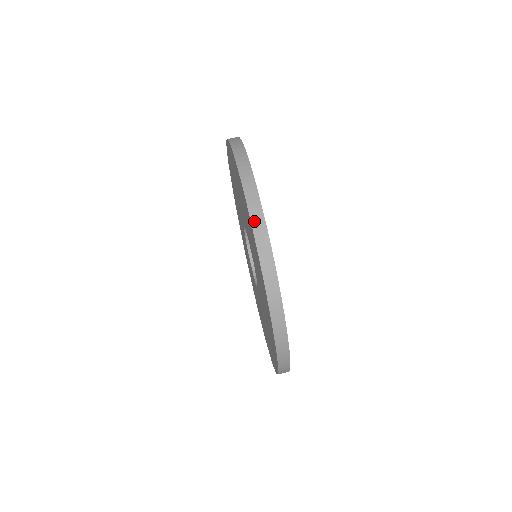
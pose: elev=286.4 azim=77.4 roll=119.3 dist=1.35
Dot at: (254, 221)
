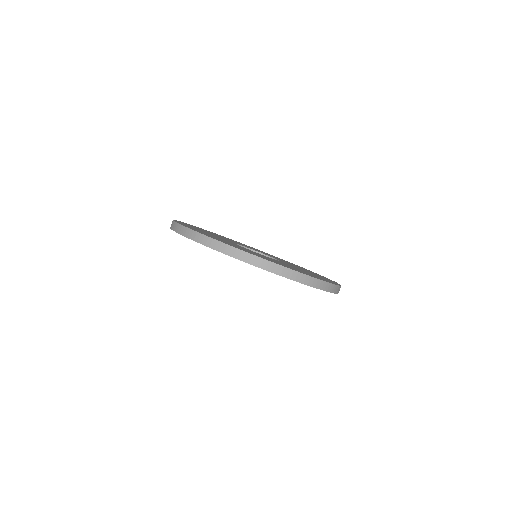
Dot at: (259, 265)
